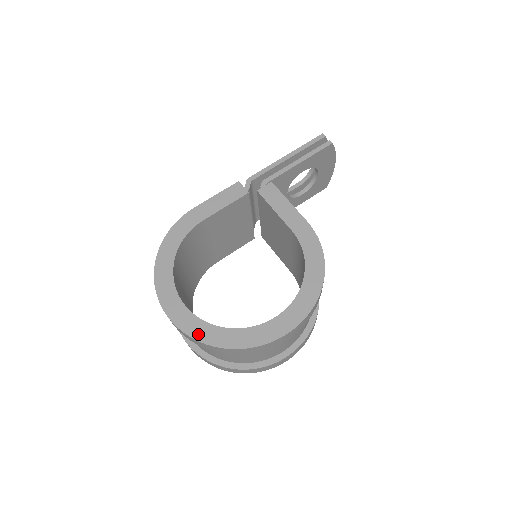
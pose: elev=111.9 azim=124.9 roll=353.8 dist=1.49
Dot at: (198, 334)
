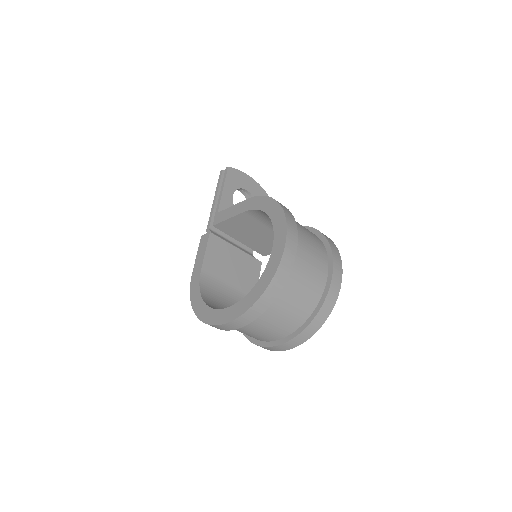
Dot at: (245, 307)
